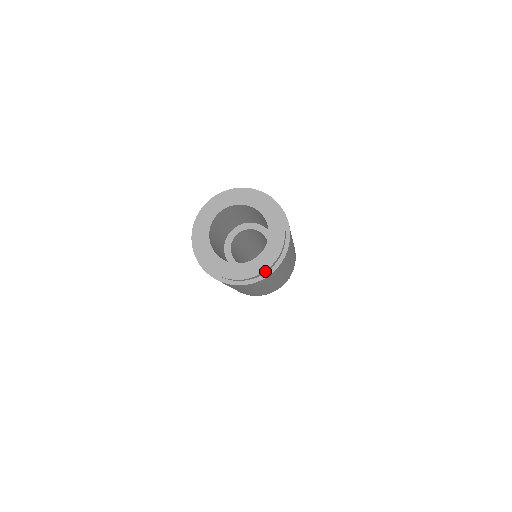
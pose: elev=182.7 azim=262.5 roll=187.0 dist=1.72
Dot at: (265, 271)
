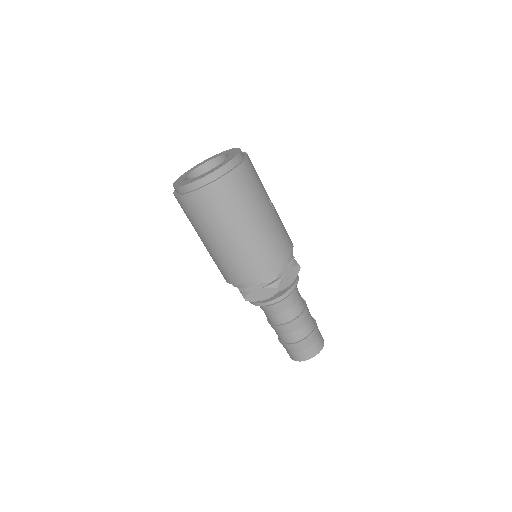
Dot at: (199, 182)
